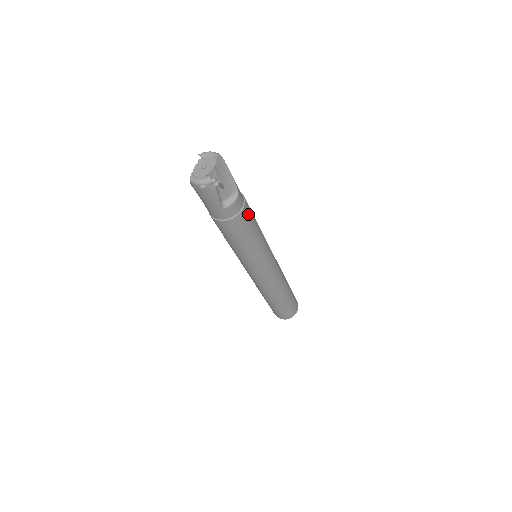
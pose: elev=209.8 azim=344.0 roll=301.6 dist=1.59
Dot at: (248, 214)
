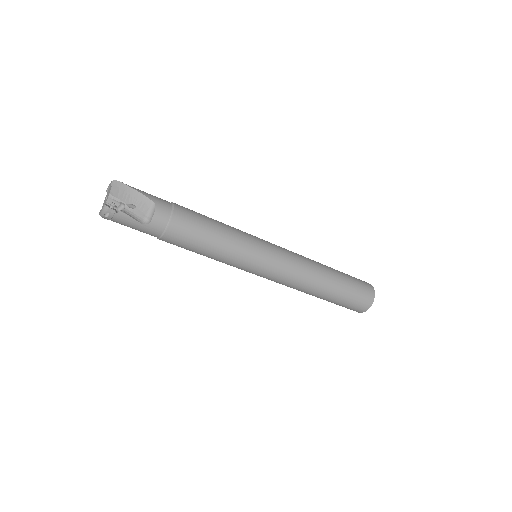
Dot at: (186, 218)
